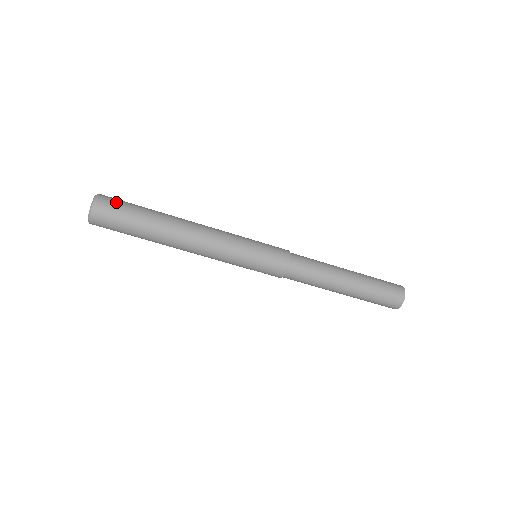
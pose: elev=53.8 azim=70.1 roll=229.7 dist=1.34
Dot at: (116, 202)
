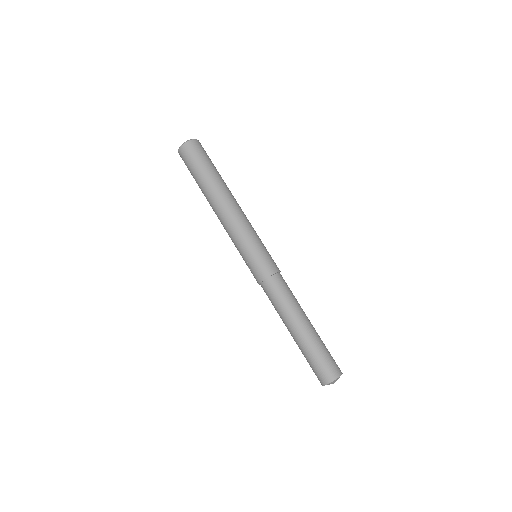
Dot at: (205, 151)
